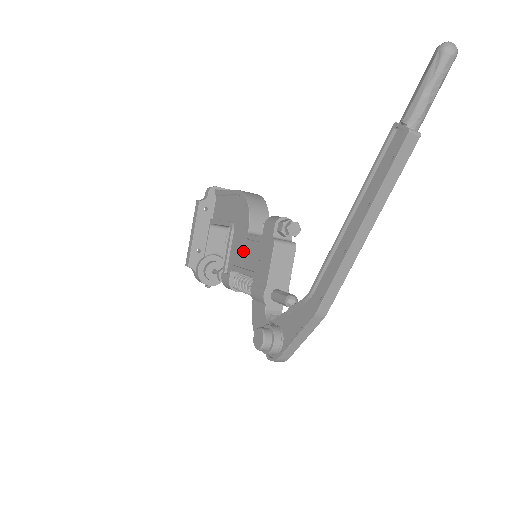
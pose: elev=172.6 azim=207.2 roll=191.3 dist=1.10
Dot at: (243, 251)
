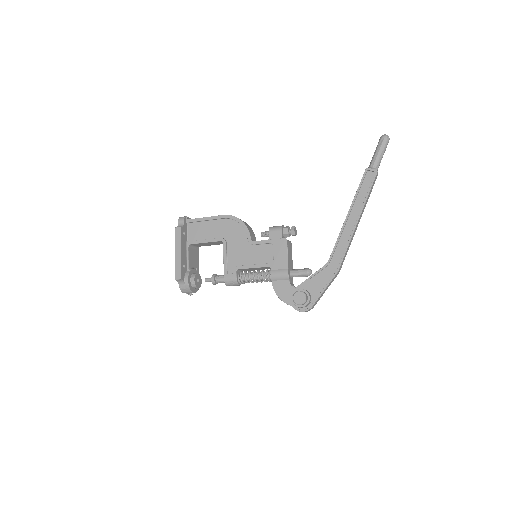
Dot at: (247, 254)
